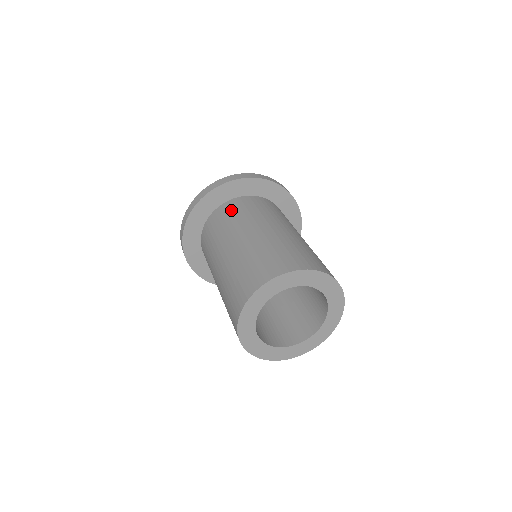
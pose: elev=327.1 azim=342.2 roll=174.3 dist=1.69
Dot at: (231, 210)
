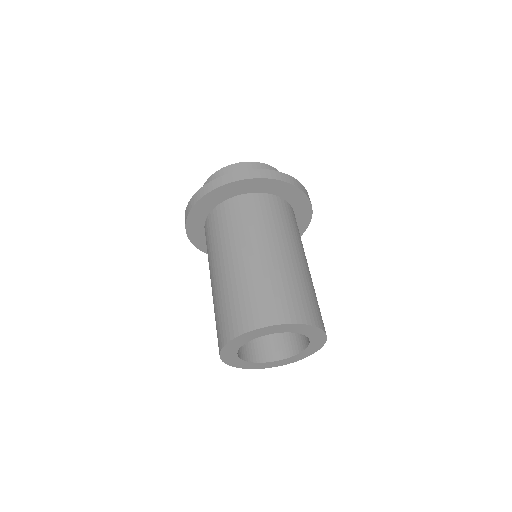
Dot at: (218, 222)
